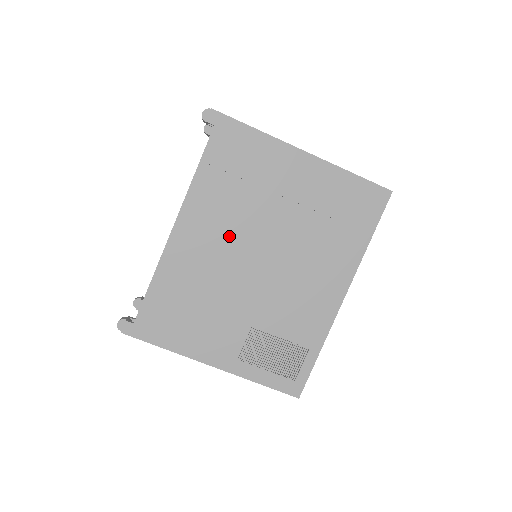
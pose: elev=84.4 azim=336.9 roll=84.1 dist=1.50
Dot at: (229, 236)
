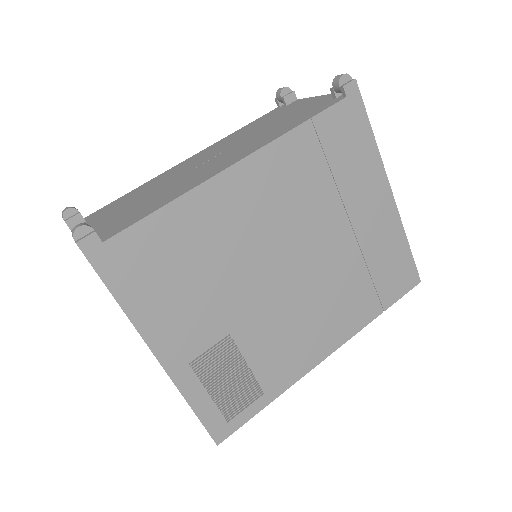
Dot at: (279, 219)
